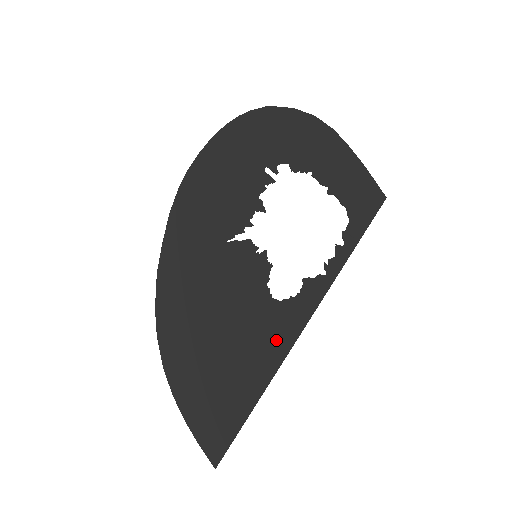
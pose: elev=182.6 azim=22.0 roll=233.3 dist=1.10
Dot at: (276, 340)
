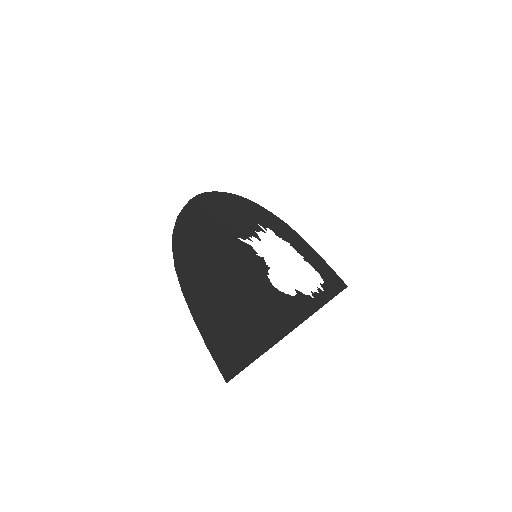
Dot at: (281, 313)
